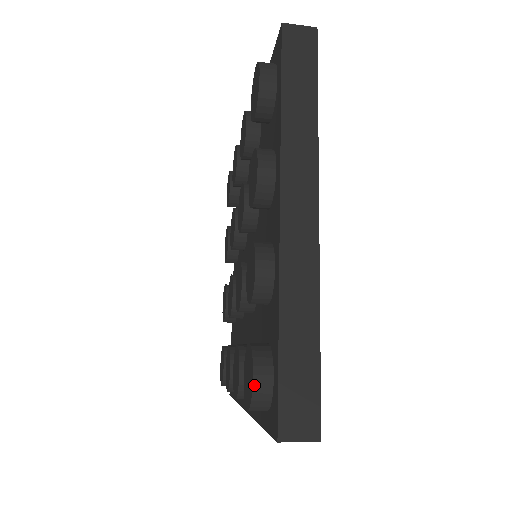
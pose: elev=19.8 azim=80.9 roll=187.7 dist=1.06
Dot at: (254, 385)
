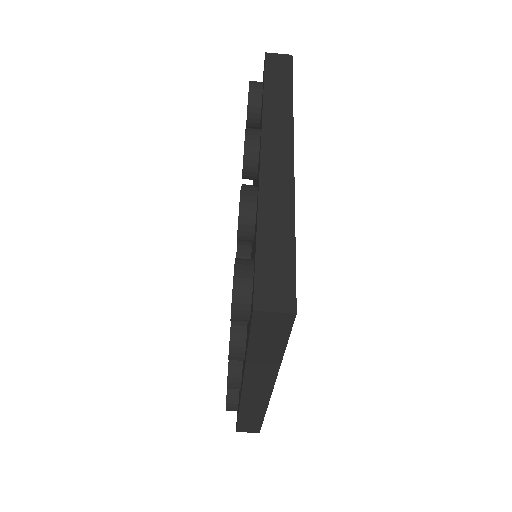
Dot at: (235, 278)
